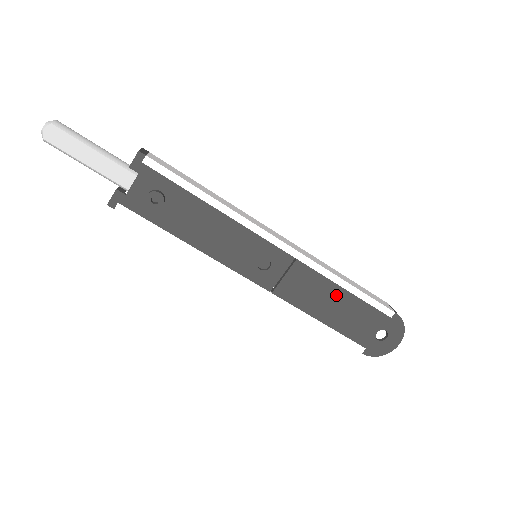
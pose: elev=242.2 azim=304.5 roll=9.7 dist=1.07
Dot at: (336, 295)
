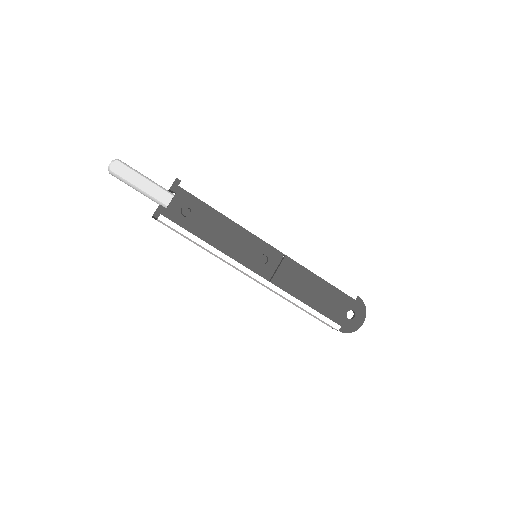
Dot at: (315, 283)
